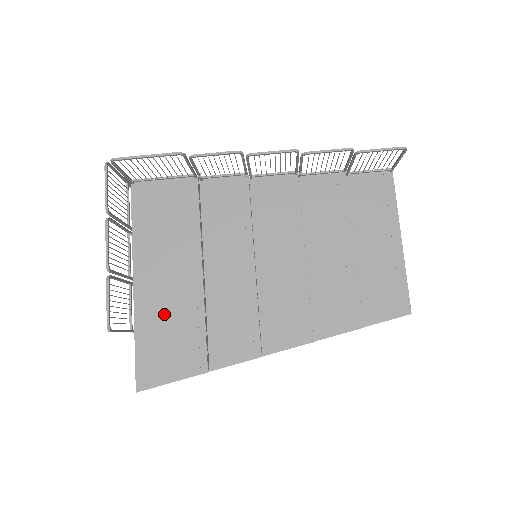
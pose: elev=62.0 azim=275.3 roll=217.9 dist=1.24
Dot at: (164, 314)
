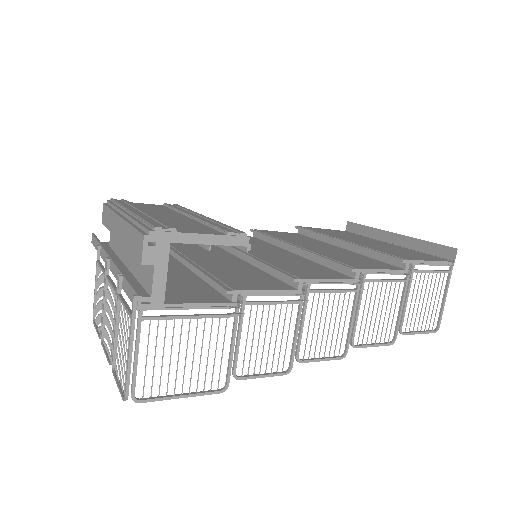
Dot at: occluded
